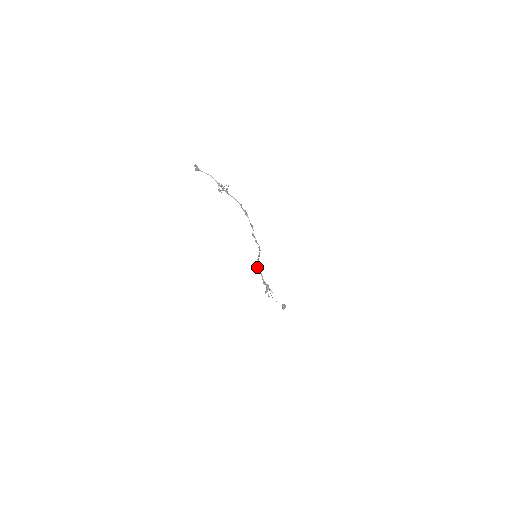
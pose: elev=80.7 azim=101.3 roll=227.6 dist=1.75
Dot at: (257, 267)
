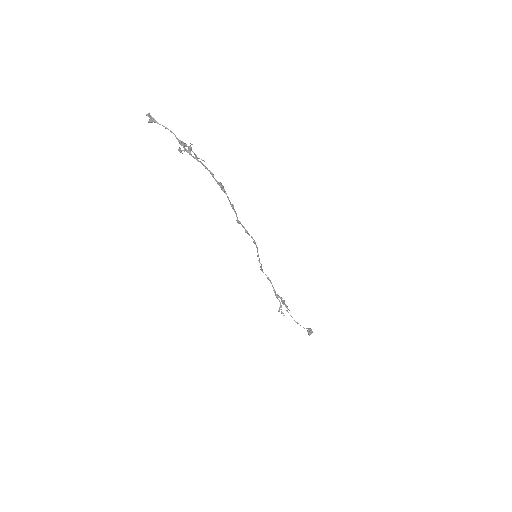
Dot at: occluded
